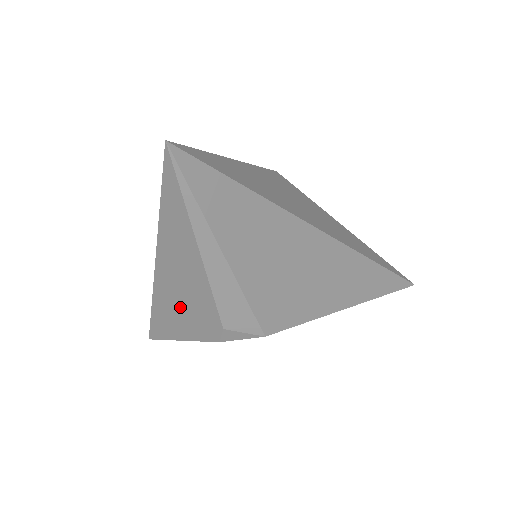
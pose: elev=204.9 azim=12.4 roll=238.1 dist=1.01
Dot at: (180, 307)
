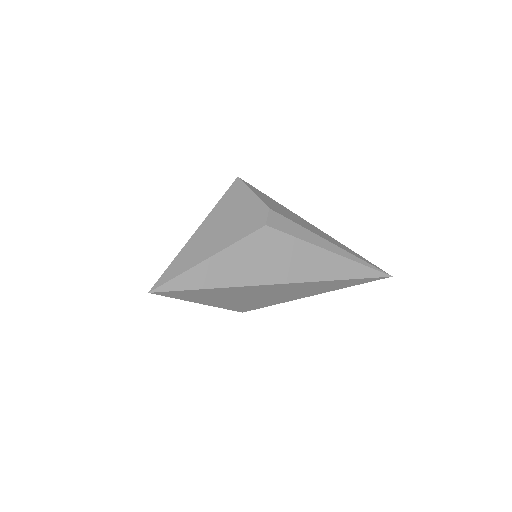
Dot at: occluded
